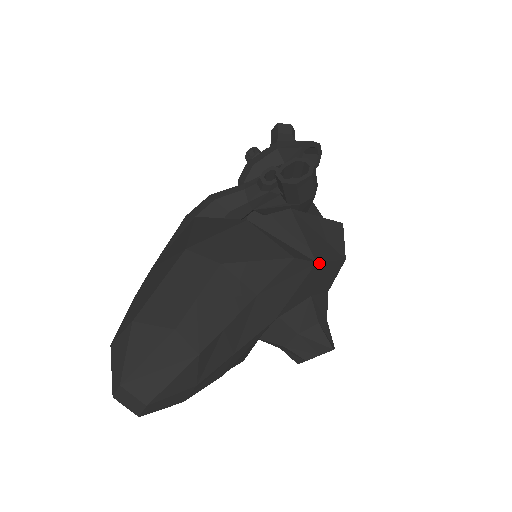
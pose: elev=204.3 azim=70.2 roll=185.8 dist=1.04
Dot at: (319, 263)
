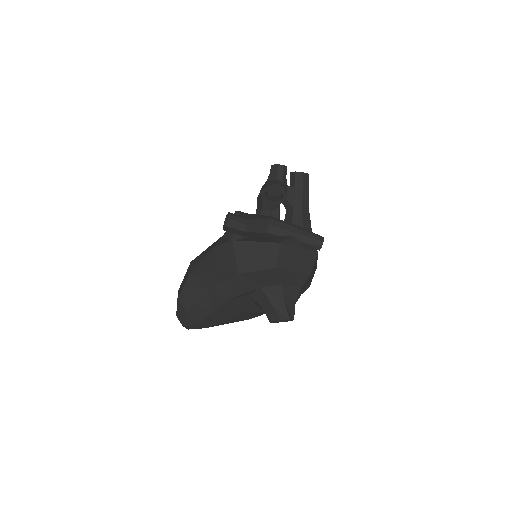
Dot at: (243, 273)
